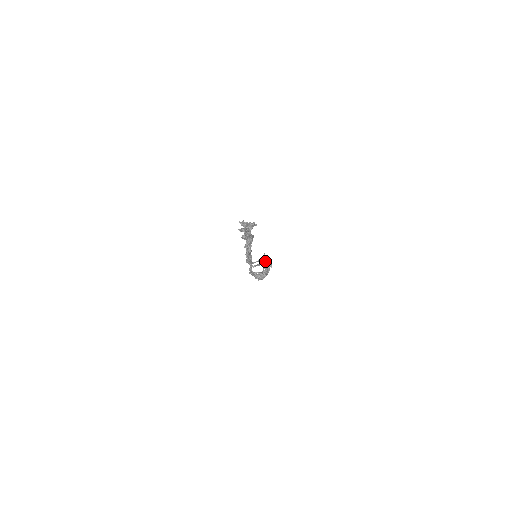
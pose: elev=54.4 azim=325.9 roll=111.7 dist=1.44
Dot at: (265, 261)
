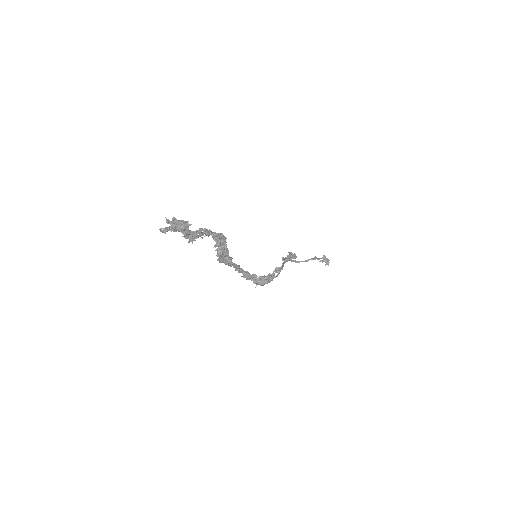
Dot at: (283, 262)
